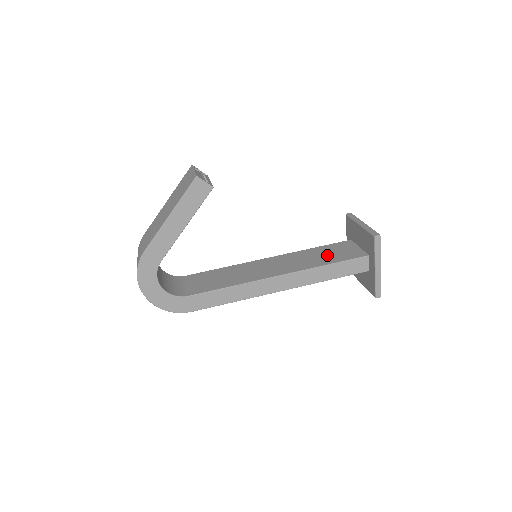
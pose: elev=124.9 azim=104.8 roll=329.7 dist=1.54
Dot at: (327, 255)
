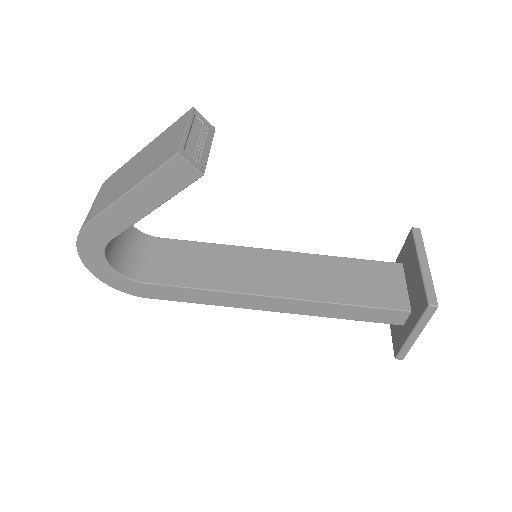
Dot at: (356, 283)
